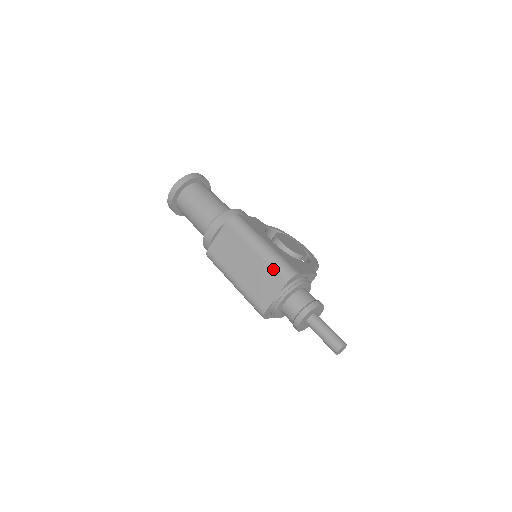
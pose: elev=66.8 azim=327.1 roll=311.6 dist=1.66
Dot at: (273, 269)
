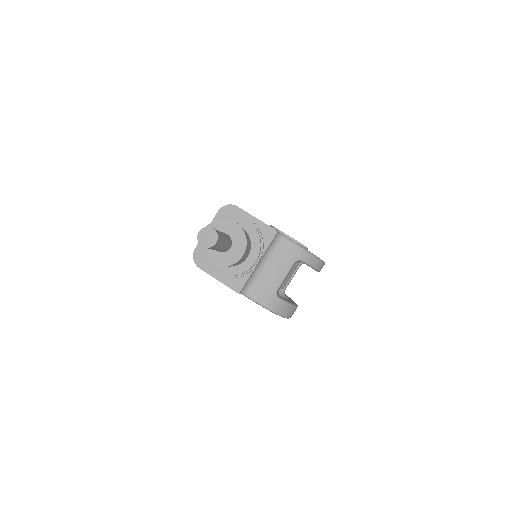
Dot at: occluded
